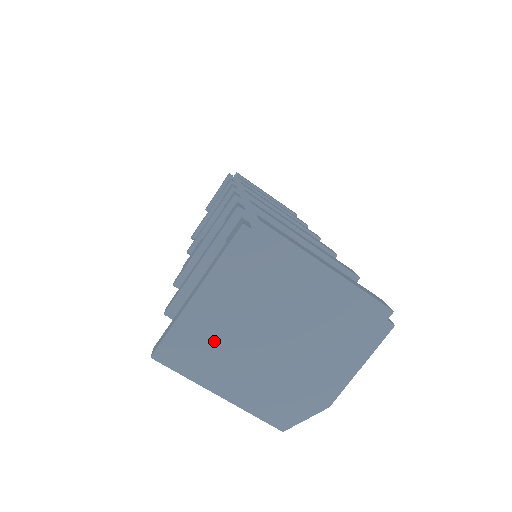
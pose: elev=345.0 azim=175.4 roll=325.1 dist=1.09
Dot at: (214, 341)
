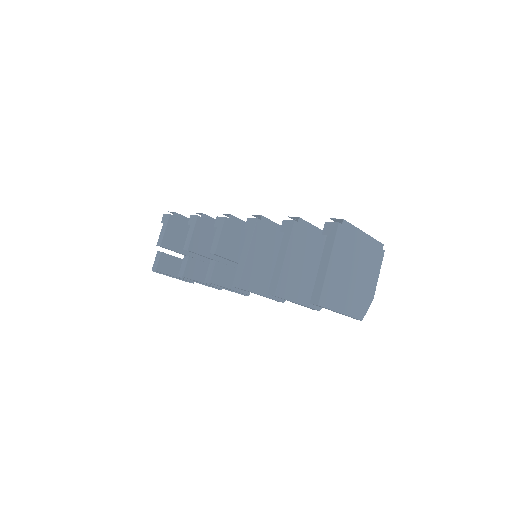
Dot at: (337, 285)
